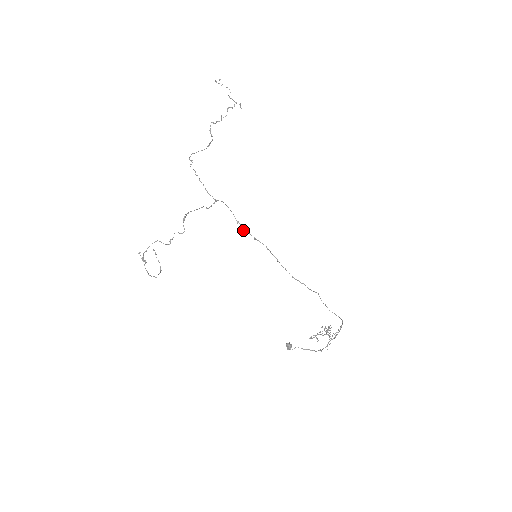
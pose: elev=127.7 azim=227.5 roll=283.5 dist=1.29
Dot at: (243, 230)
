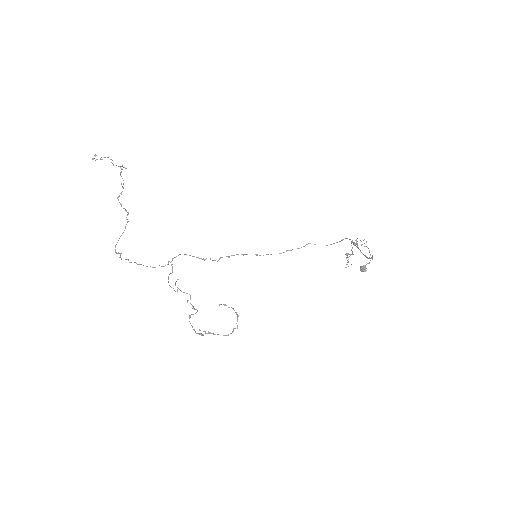
Dot at: occluded
